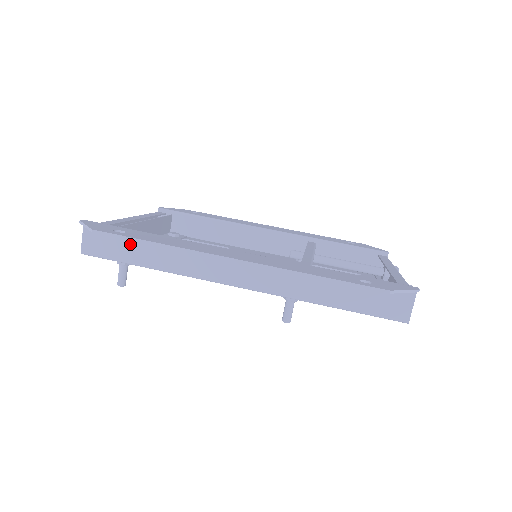
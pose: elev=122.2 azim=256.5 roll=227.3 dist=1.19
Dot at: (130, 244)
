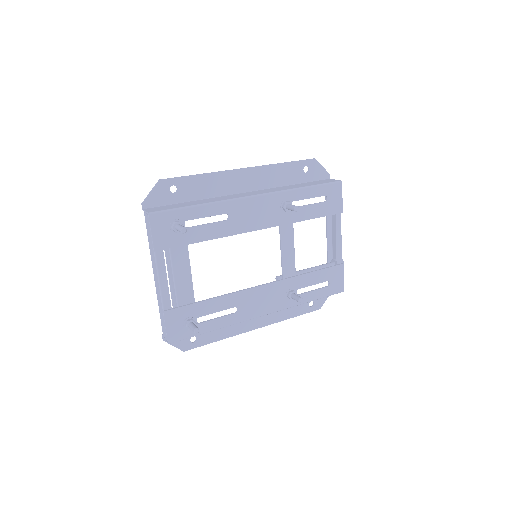
Dot at: (180, 205)
